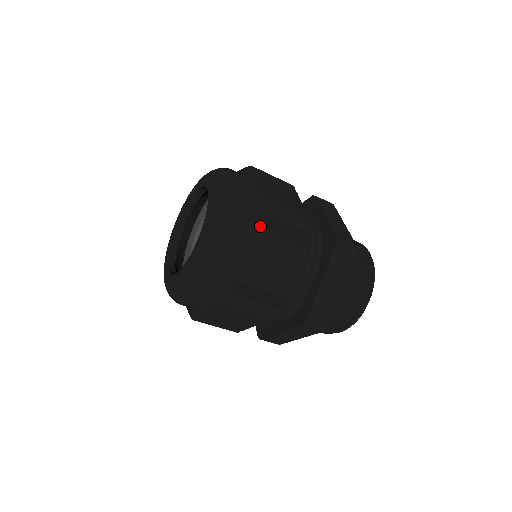
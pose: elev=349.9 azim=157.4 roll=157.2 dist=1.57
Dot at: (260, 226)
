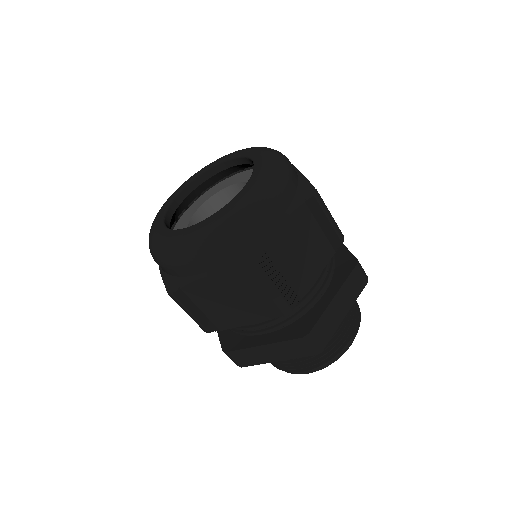
Dot at: (308, 207)
